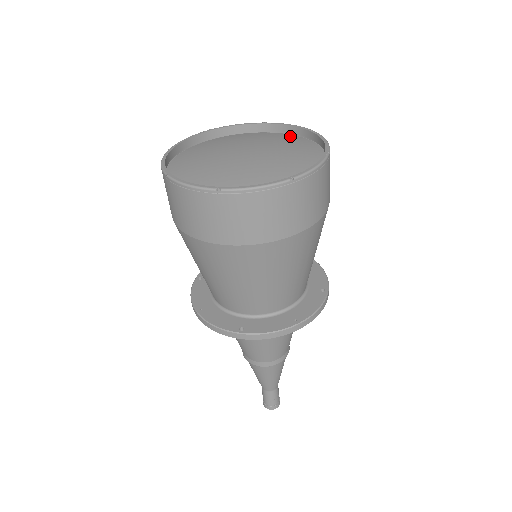
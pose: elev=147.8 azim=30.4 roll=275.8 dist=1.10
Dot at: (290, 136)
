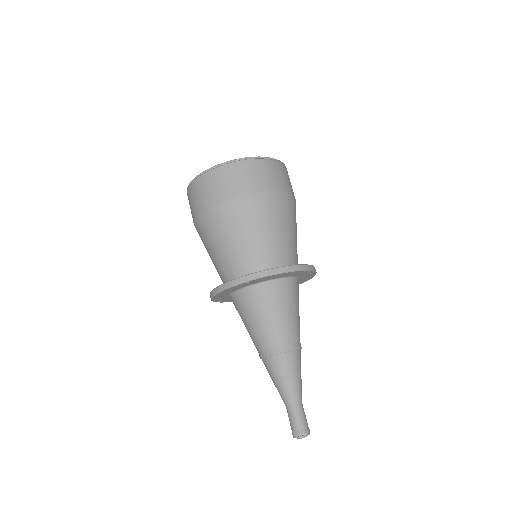
Dot at: occluded
